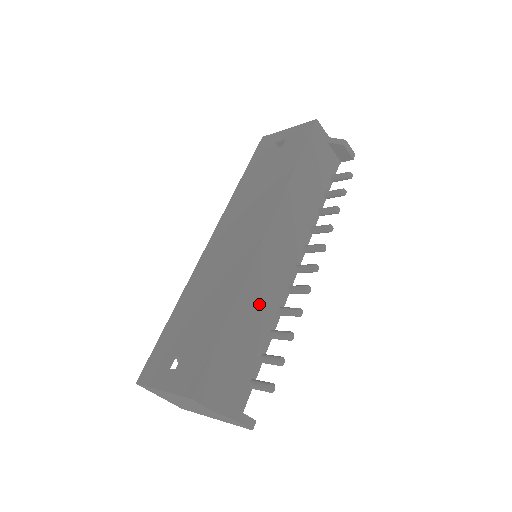
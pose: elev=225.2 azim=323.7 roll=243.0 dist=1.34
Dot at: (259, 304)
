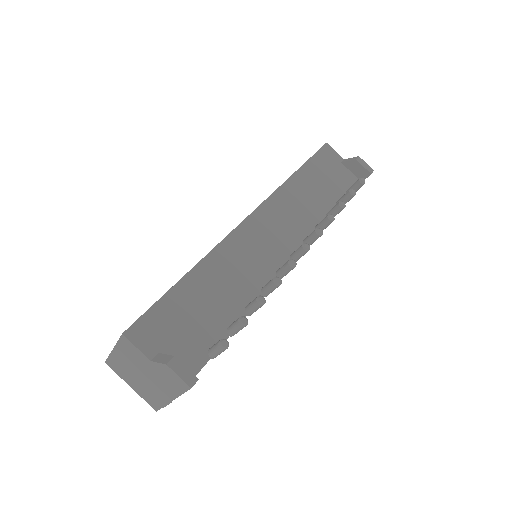
Dot at: (233, 274)
